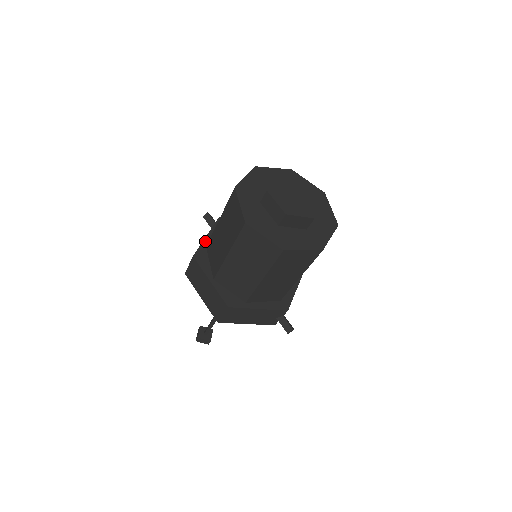
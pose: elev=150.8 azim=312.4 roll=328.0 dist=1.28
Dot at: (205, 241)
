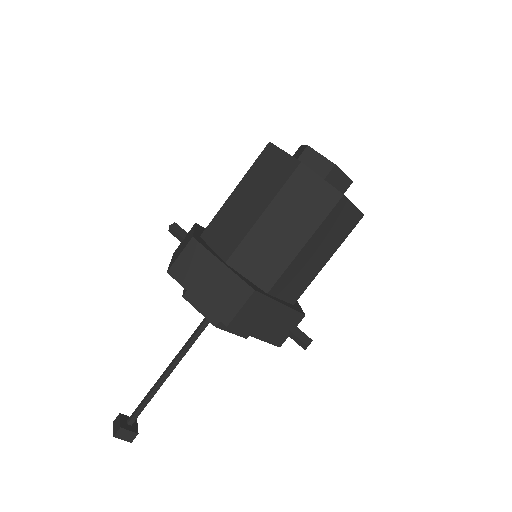
Dot at: (196, 232)
